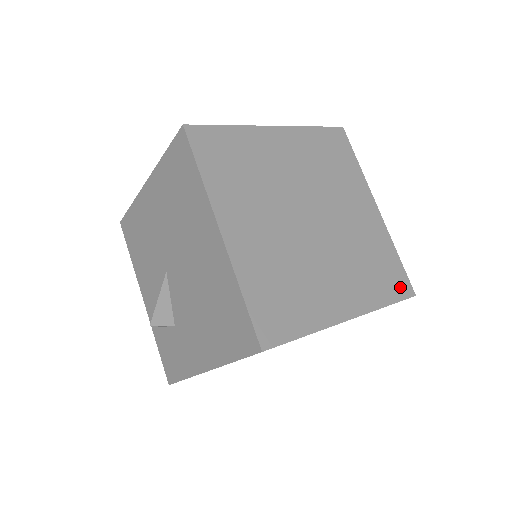
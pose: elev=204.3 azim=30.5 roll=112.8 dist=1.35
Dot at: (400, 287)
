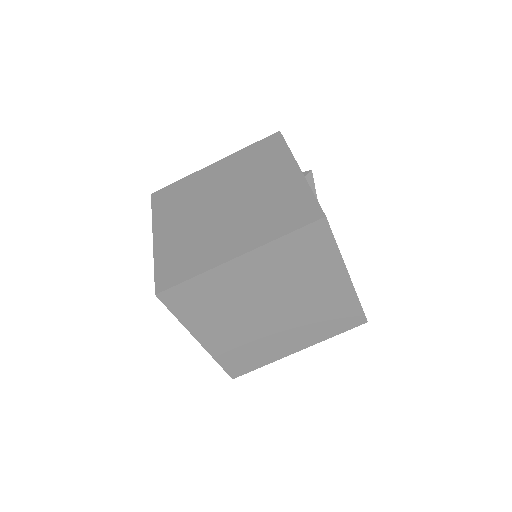
Dot at: (306, 216)
